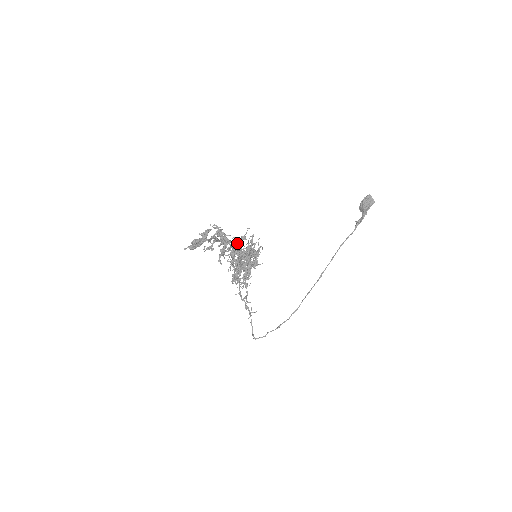
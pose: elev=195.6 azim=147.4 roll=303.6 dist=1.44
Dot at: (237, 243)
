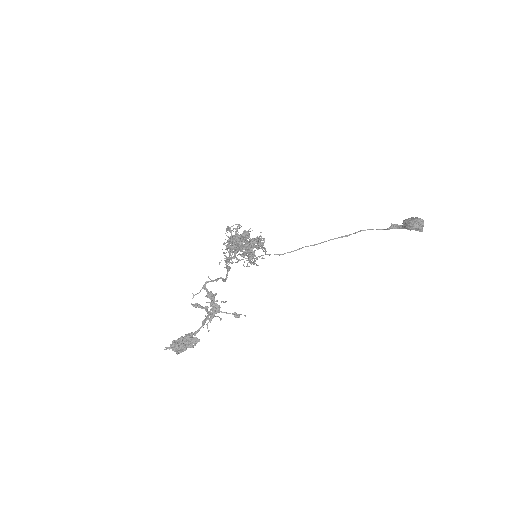
Dot at: occluded
